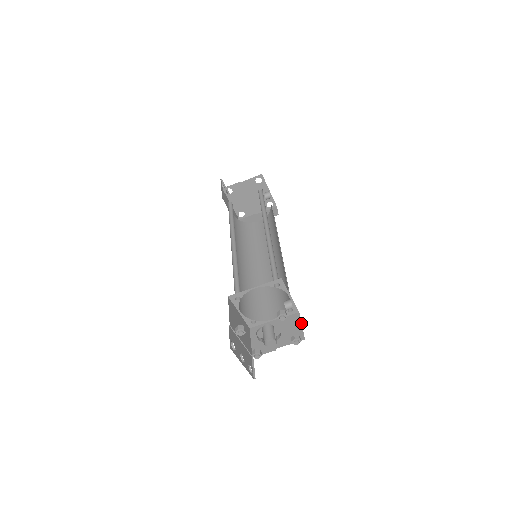
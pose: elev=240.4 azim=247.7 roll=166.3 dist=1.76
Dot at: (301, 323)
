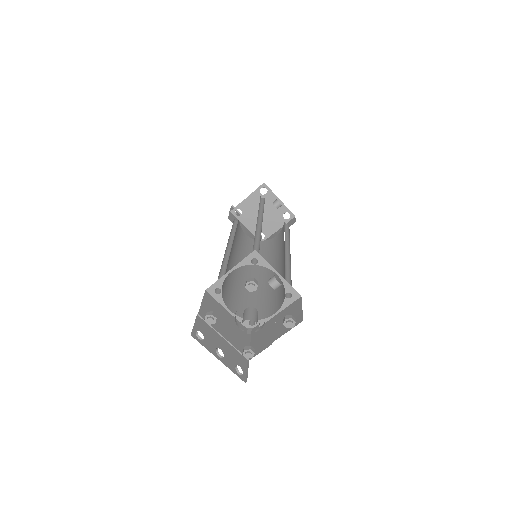
Dot at: (301, 306)
